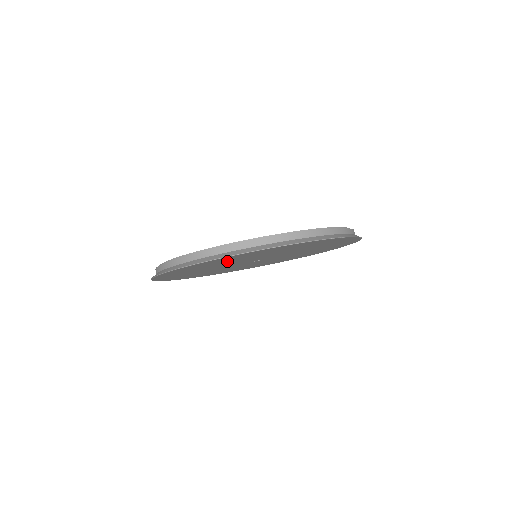
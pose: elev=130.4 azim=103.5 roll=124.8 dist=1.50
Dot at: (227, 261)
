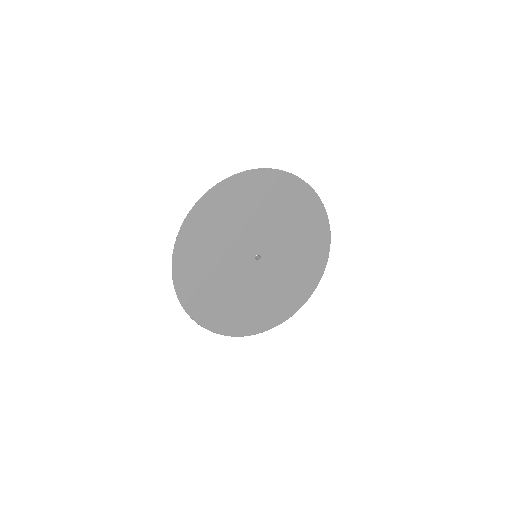
Dot at: (230, 214)
